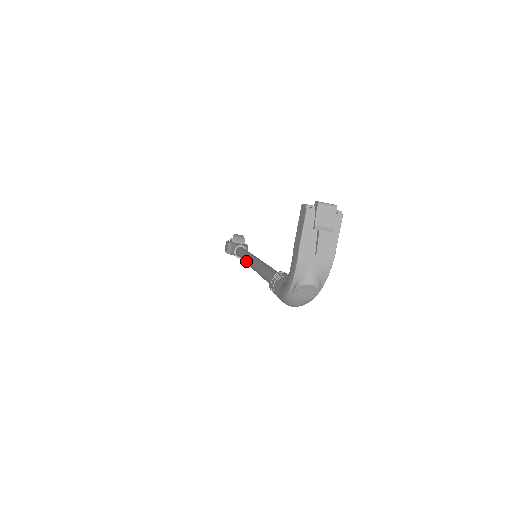
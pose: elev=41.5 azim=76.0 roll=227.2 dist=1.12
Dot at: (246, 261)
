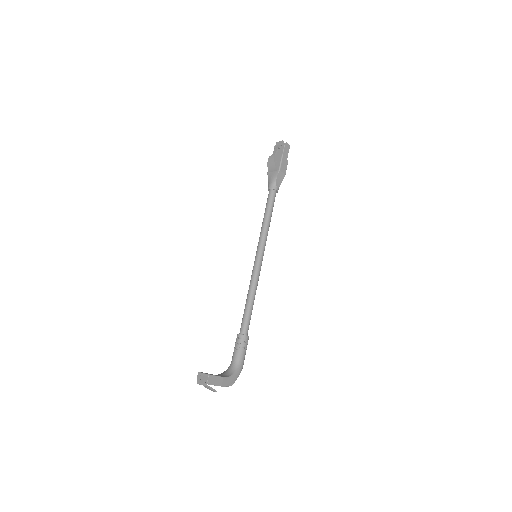
Dot at: occluded
